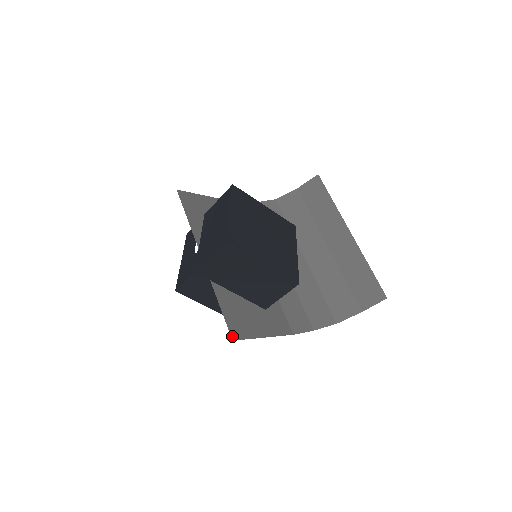
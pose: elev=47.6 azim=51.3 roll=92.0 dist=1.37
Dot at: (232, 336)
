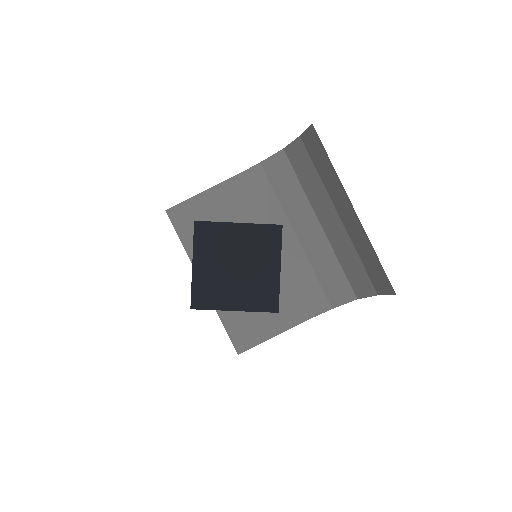
Dot at: (237, 351)
